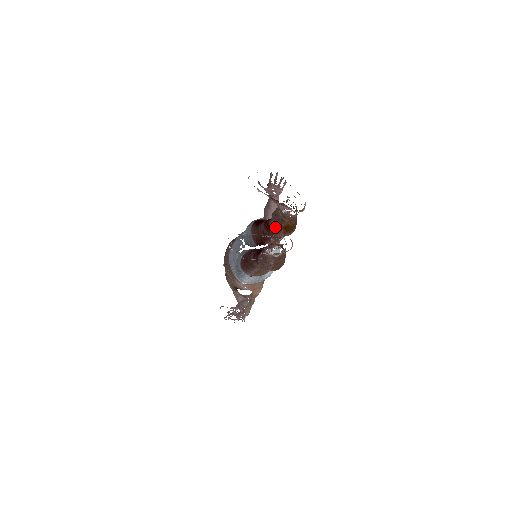
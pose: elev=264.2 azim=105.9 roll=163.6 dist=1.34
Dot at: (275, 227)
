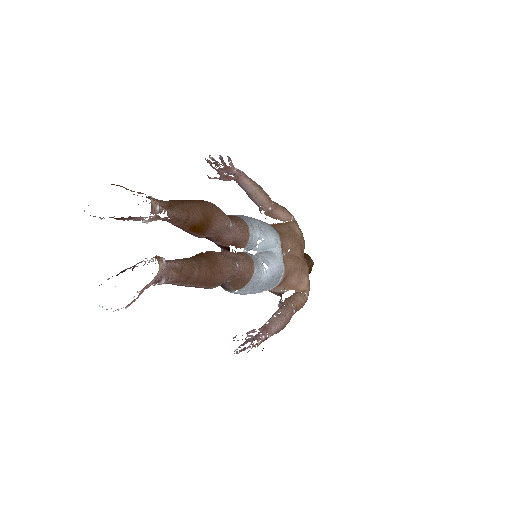
Dot at: occluded
